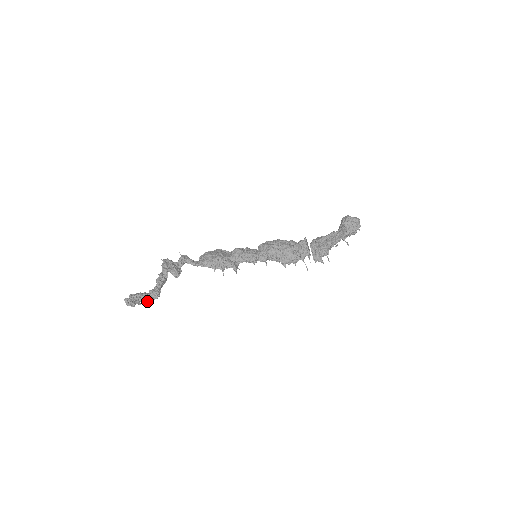
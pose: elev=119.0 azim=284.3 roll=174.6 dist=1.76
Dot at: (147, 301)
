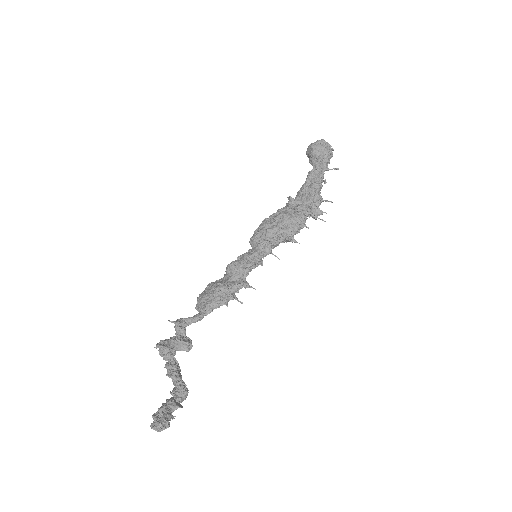
Dot at: (179, 407)
